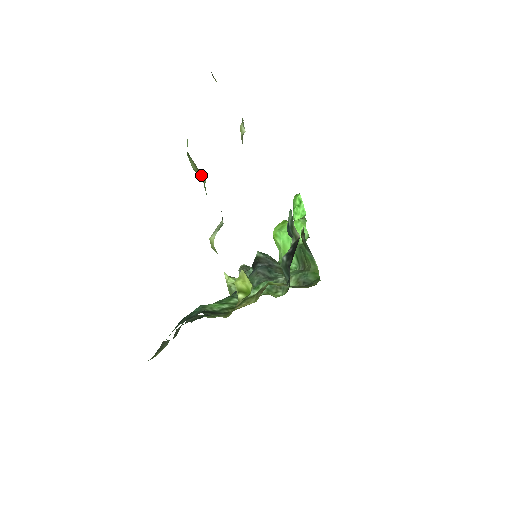
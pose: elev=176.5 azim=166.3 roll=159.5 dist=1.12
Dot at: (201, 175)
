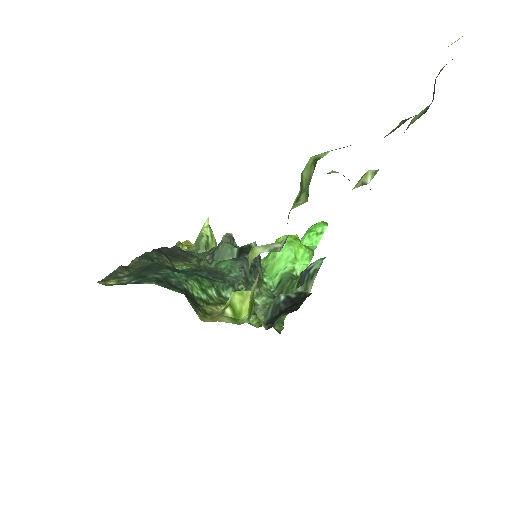
Dot at: (305, 191)
